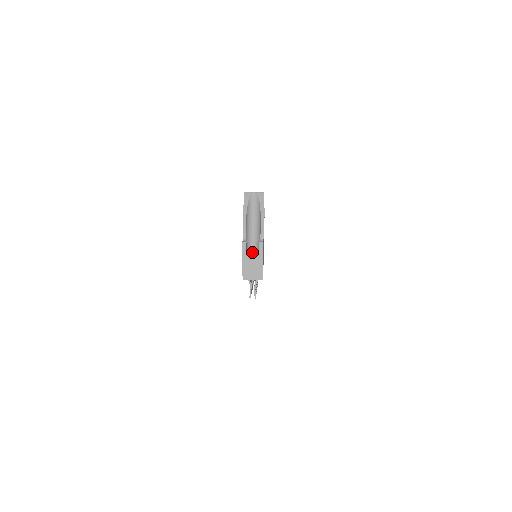
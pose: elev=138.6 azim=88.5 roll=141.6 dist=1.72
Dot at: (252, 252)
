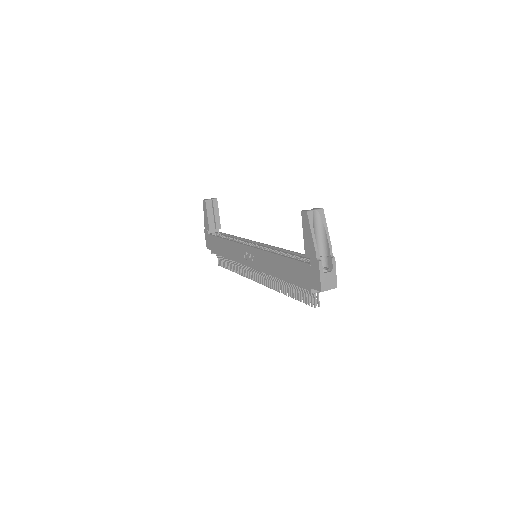
Dot at: occluded
